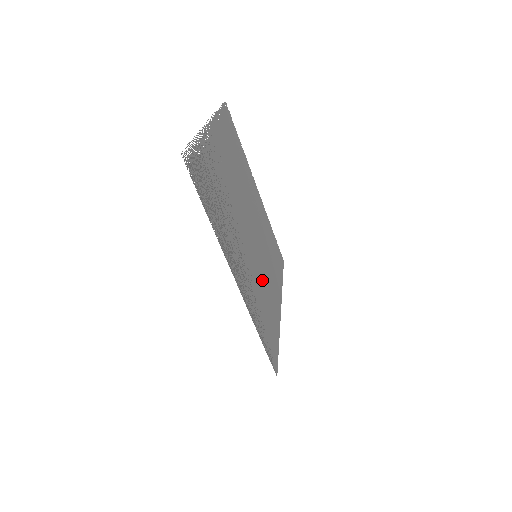
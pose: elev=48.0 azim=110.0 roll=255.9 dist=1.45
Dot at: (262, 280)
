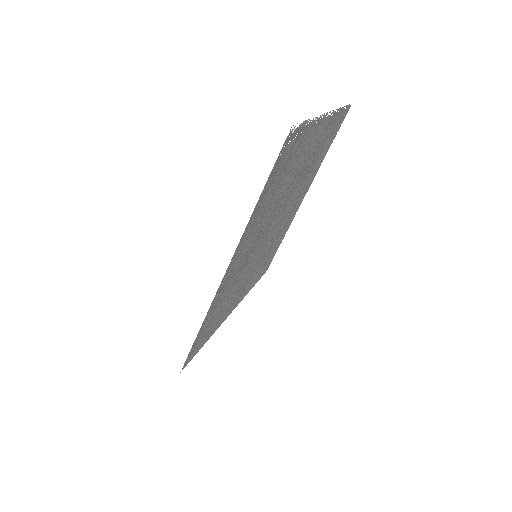
Dot at: (242, 280)
